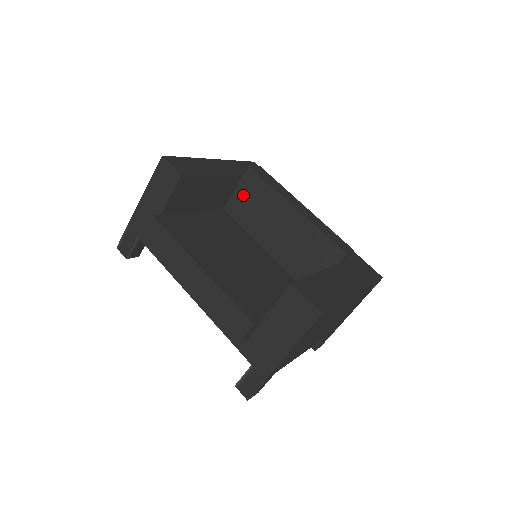
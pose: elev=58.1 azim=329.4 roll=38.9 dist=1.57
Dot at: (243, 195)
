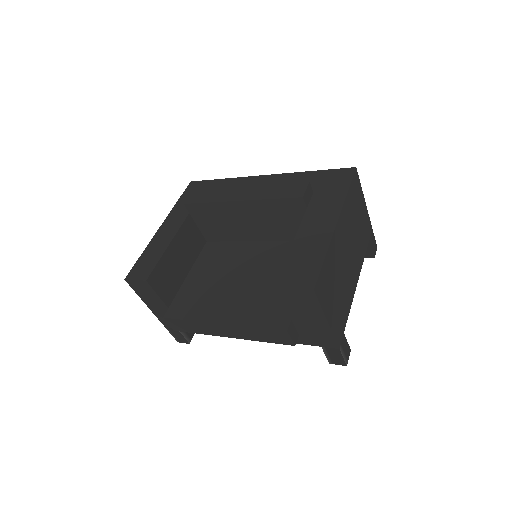
Dot at: (204, 223)
